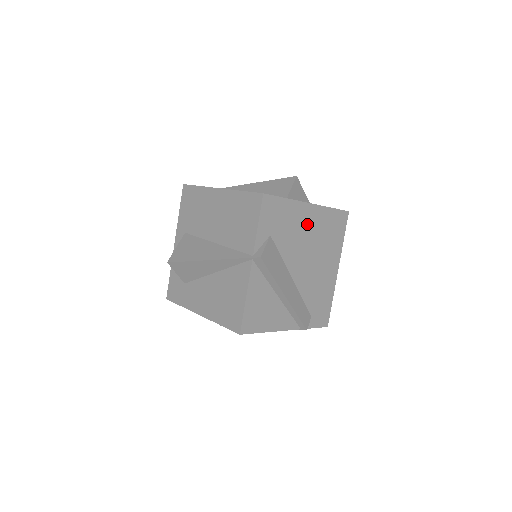
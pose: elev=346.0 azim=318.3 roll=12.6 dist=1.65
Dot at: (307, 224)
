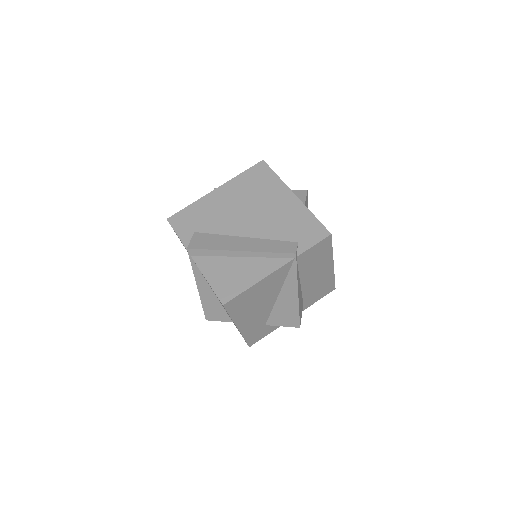
Dot at: (225, 200)
